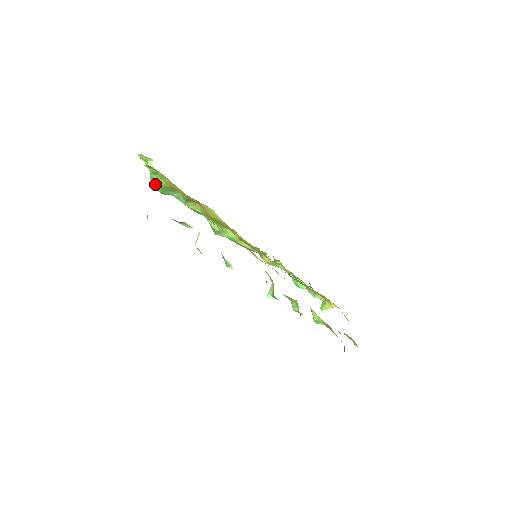
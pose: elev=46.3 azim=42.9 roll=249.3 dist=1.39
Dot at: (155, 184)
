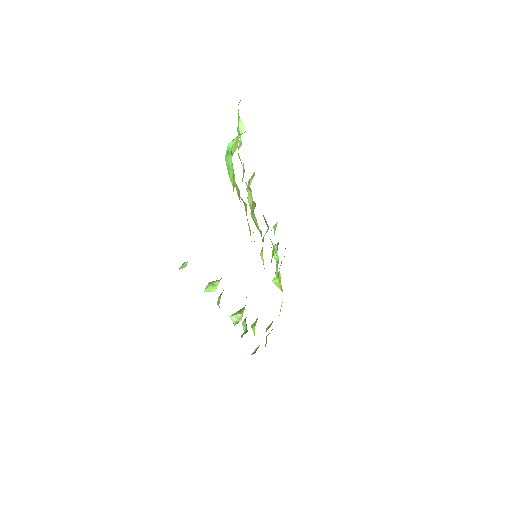
Dot at: (226, 162)
